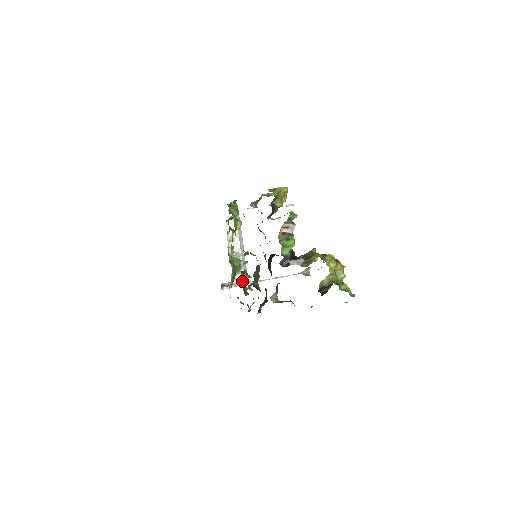
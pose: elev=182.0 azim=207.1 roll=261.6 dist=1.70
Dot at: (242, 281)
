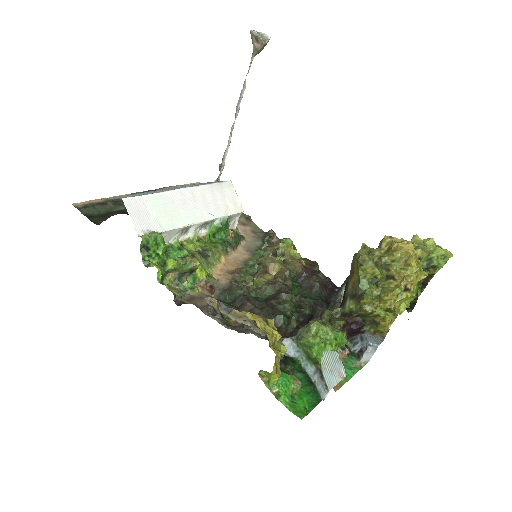
Dot at: occluded
